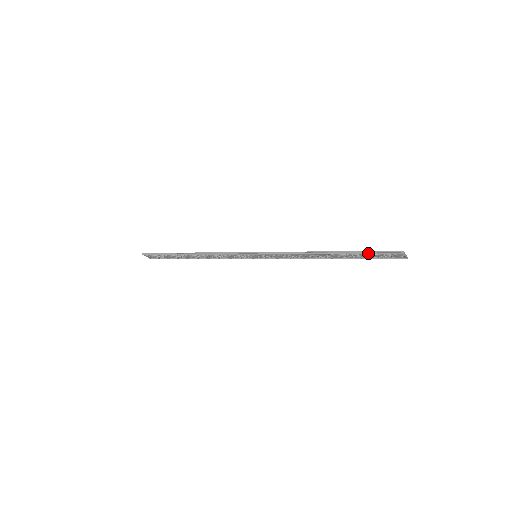
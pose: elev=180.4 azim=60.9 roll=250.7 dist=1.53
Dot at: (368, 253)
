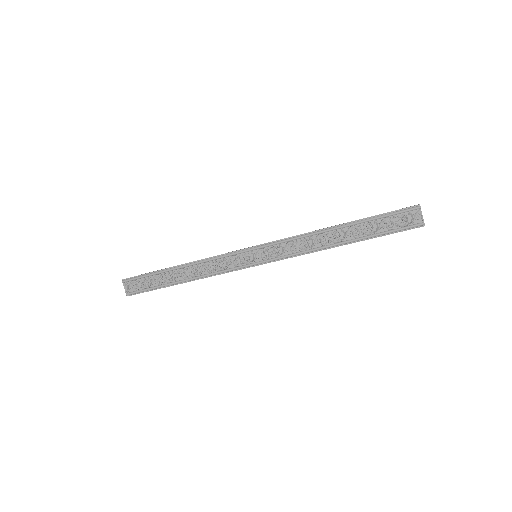
Dot at: (382, 215)
